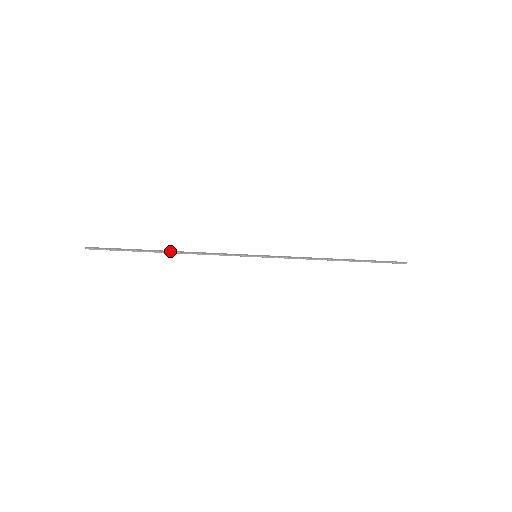
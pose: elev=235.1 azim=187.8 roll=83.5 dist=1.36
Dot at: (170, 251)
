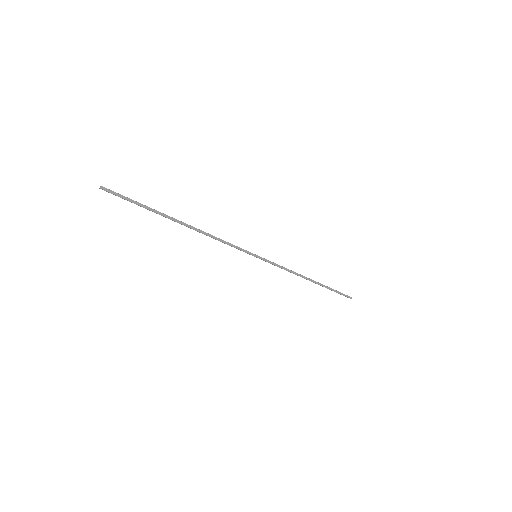
Dot at: (187, 225)
